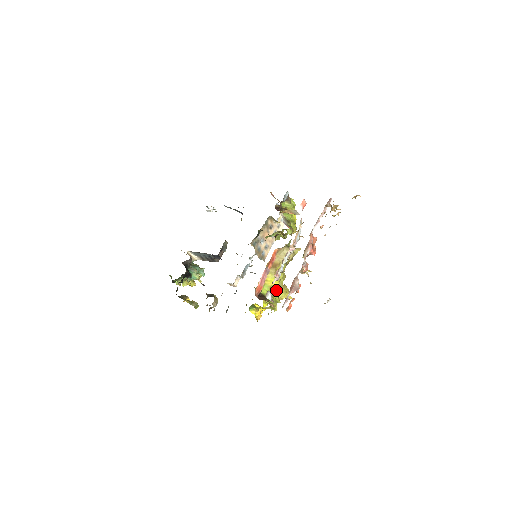
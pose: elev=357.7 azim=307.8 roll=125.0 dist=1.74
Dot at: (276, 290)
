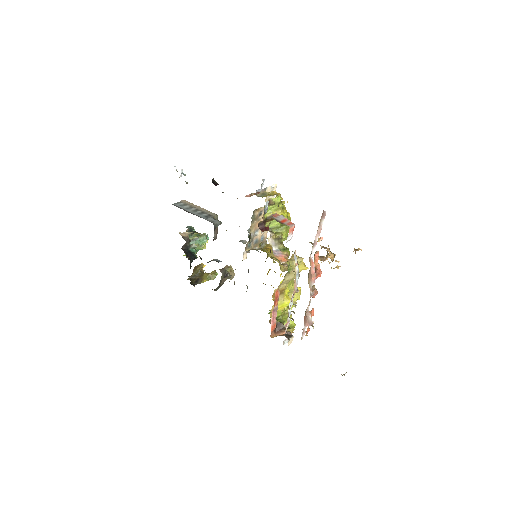
Dot at: (291, 340)
